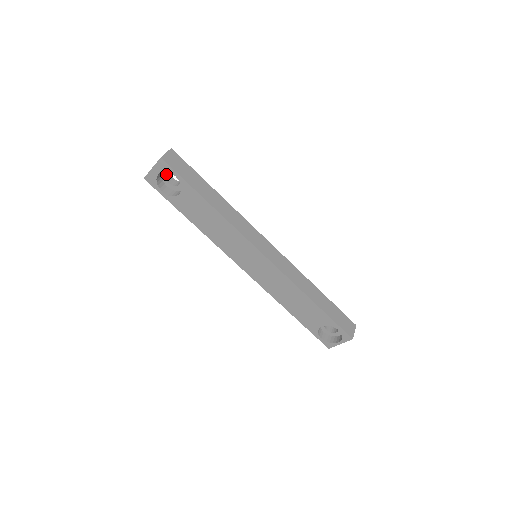
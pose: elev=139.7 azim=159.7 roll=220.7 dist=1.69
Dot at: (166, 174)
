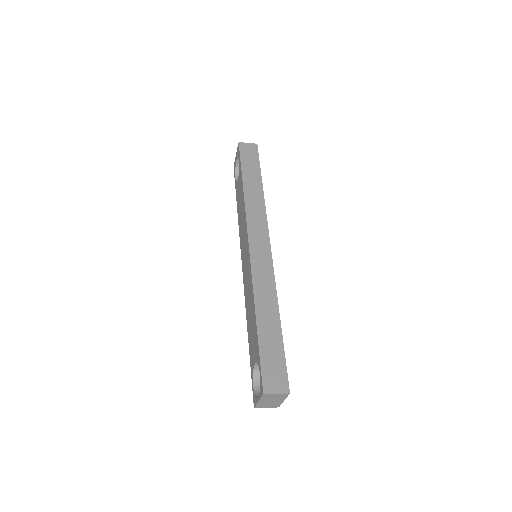
Dot at: occluded
